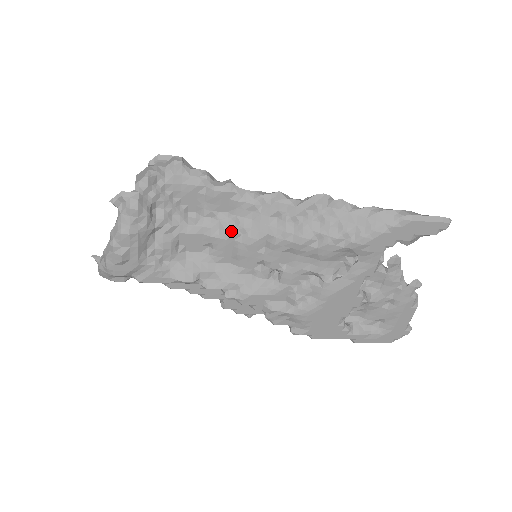
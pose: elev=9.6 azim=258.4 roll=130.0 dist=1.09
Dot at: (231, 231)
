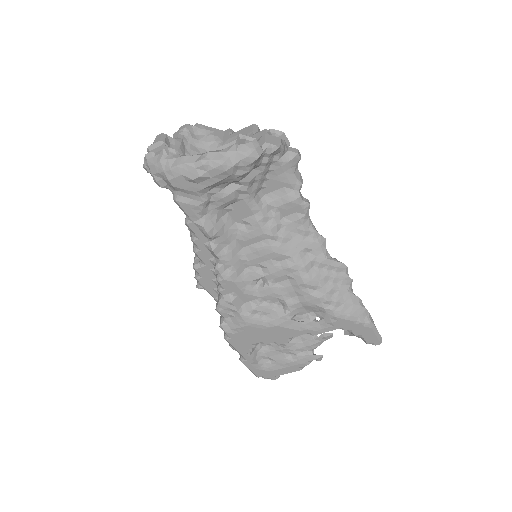
Dot at: (273, 232)
